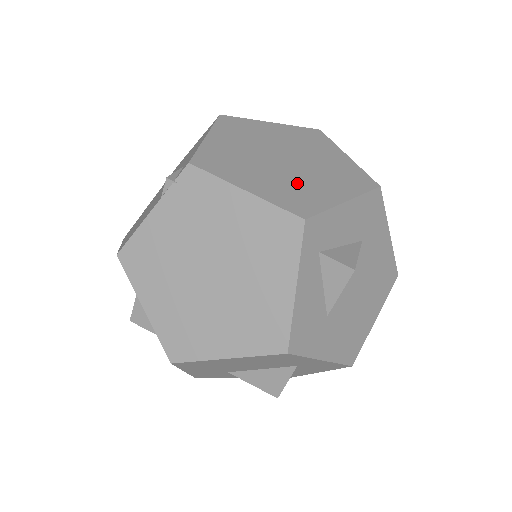
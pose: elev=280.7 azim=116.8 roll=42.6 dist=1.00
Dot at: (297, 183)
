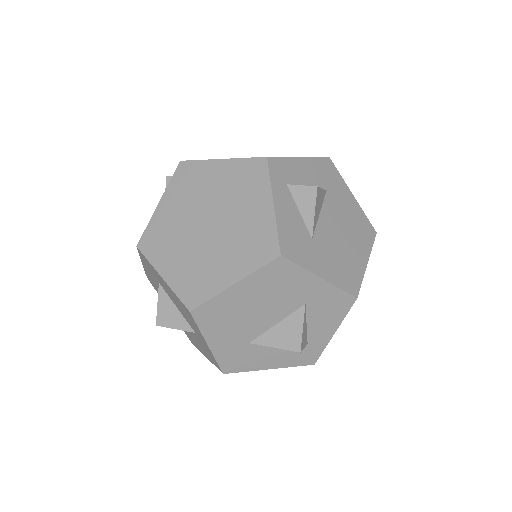
Dot at: occluded
